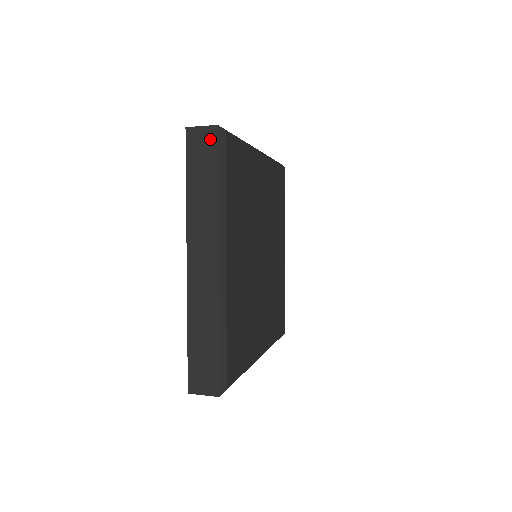
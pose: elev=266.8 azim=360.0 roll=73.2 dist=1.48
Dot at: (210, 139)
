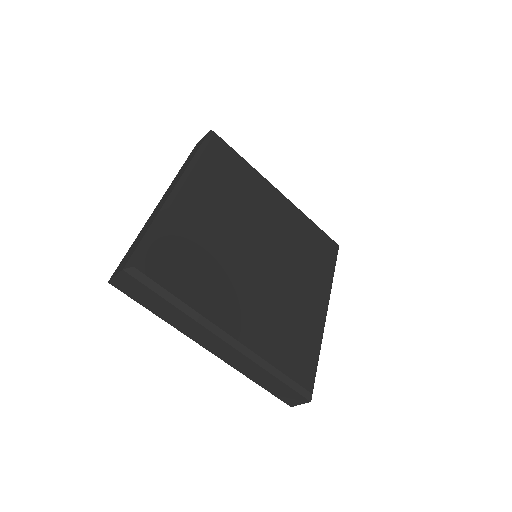
Dot at: (130, 280)
